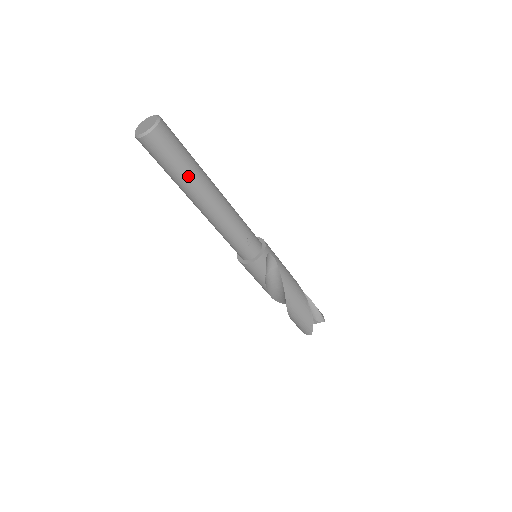
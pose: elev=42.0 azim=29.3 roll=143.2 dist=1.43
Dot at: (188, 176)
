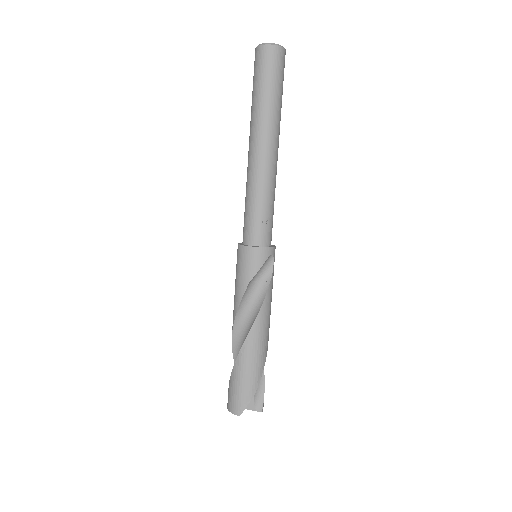
Dot at: (271, 107)
